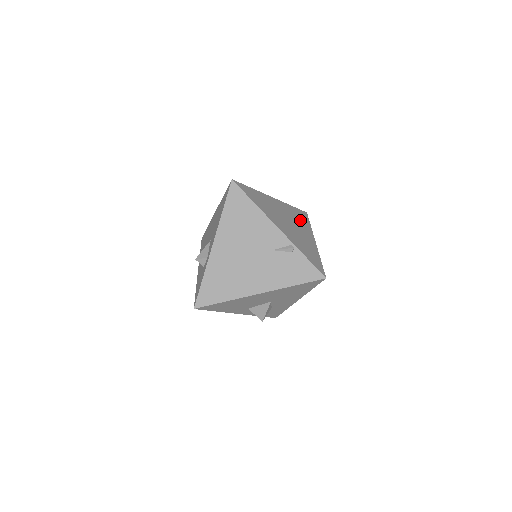
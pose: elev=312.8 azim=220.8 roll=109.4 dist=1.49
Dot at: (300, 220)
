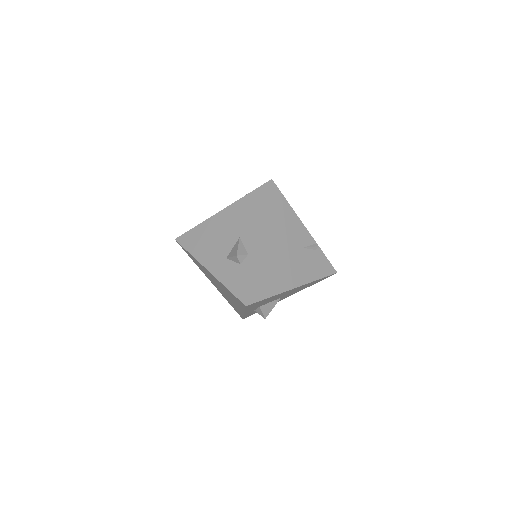
Dot at: occluded
